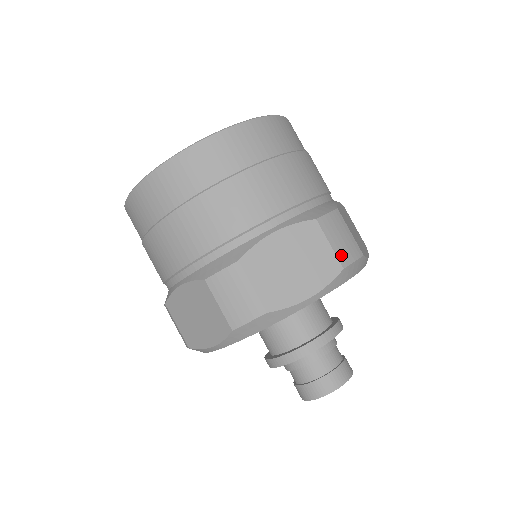
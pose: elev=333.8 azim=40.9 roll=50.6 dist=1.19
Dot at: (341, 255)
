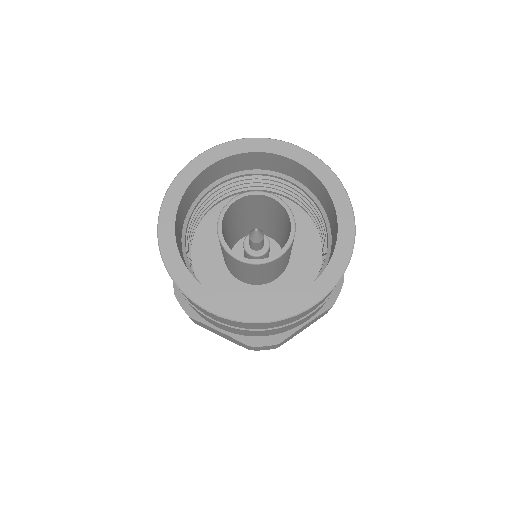
Dot at: occluded
